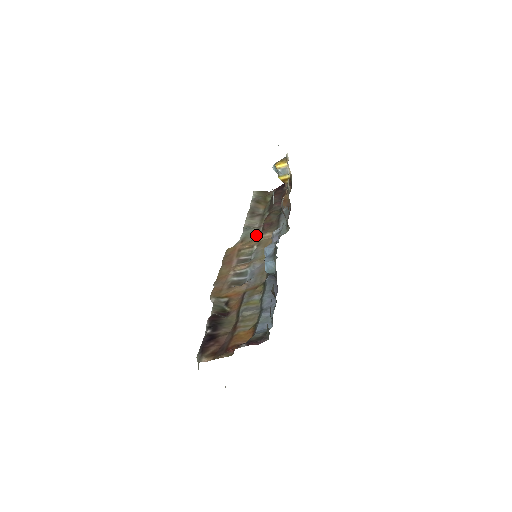
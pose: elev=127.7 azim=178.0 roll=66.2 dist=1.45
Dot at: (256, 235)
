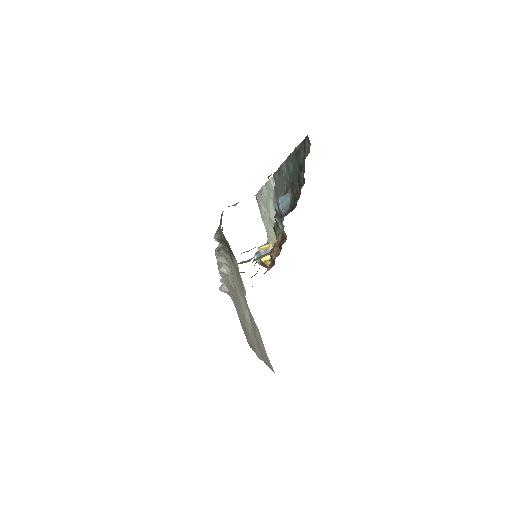
Dot at: occluded
